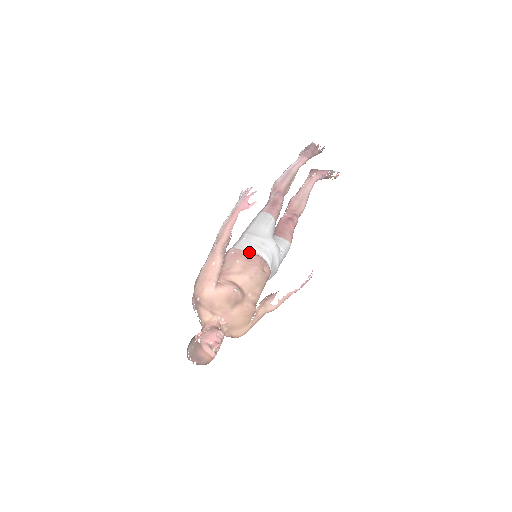
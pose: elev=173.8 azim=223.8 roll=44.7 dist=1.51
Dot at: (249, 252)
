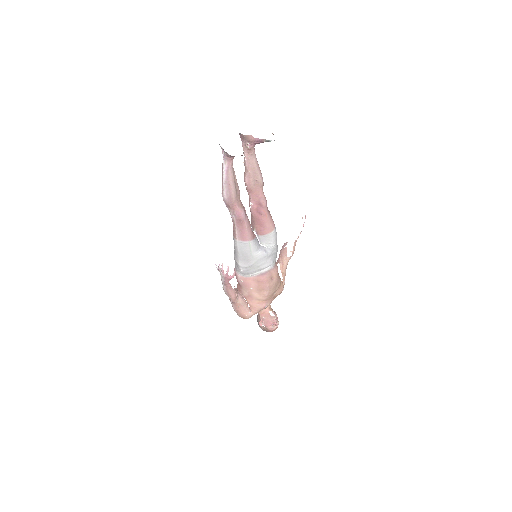
Dot at: (253, 276)
